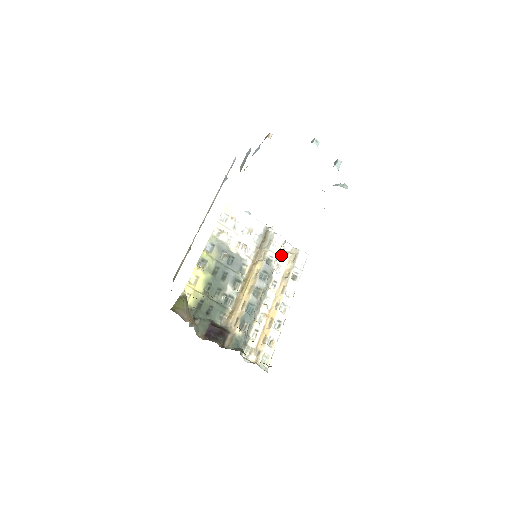
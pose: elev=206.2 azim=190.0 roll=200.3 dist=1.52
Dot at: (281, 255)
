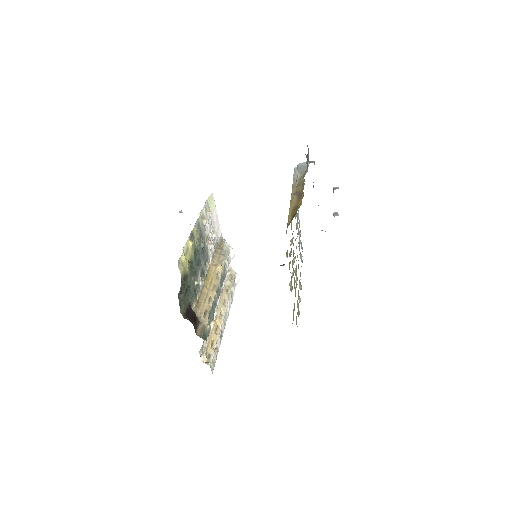
Dot at: occluded
